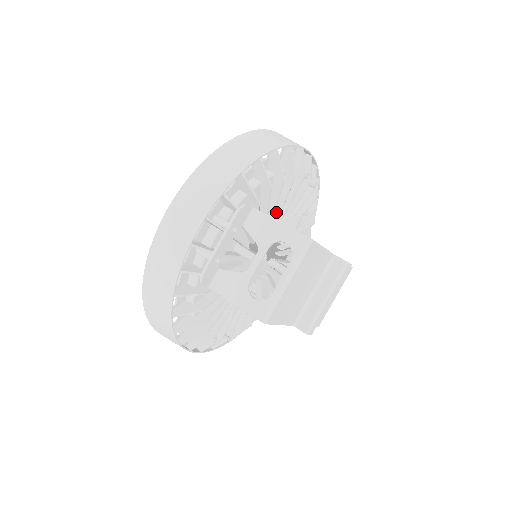
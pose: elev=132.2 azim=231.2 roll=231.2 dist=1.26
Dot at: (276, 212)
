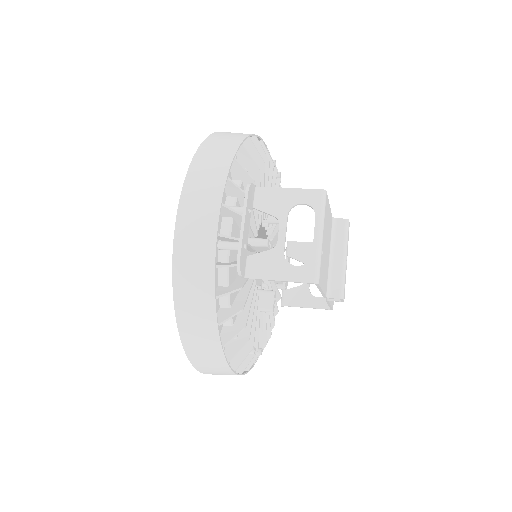
Dot at: occluded
